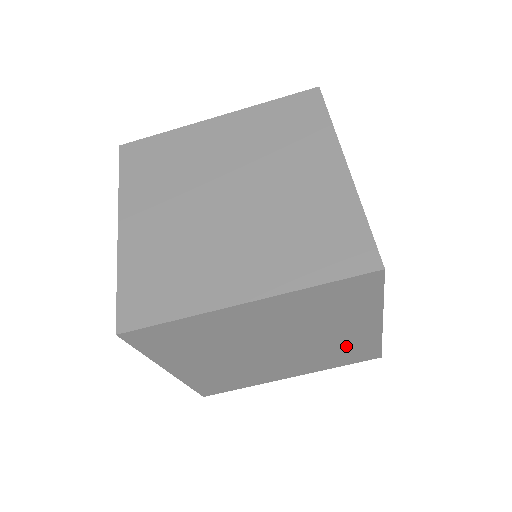
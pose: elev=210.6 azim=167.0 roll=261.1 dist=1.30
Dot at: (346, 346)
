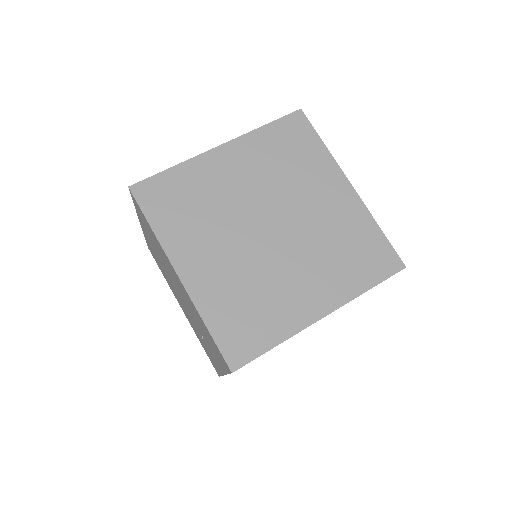
Dot at: occluded
